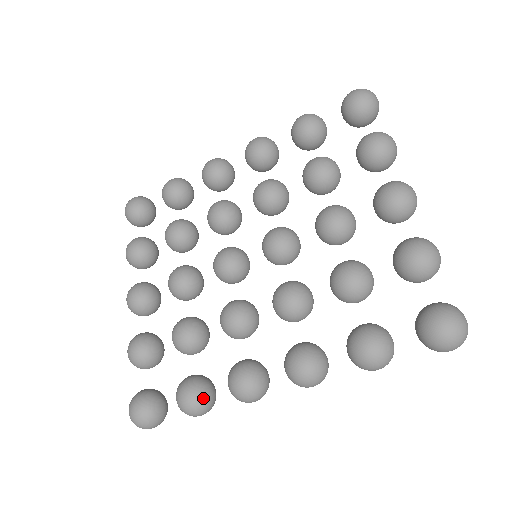
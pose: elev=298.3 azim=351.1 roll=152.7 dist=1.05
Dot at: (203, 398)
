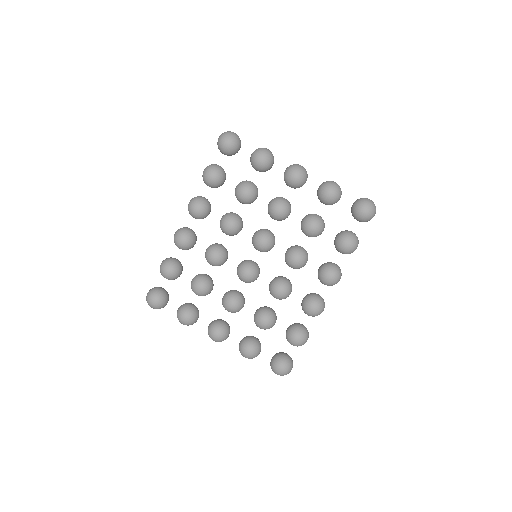
Dot at: (304, 331)
